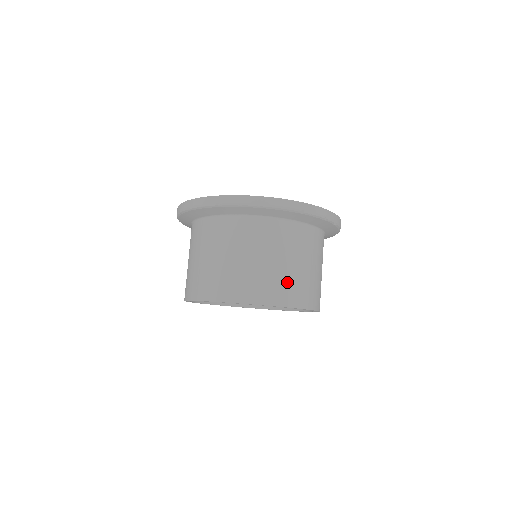
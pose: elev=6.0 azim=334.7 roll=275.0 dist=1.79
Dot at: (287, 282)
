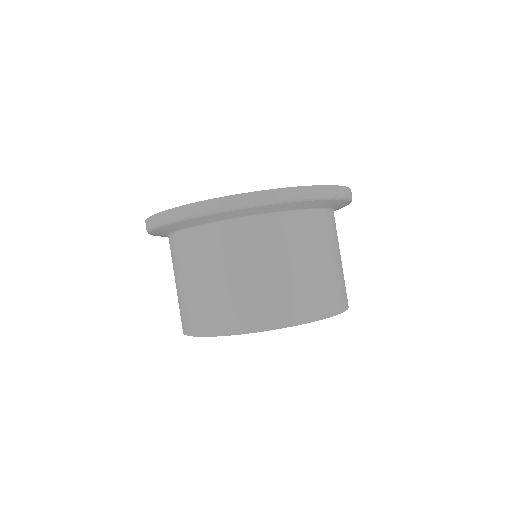
Dot at: (330, 285)
